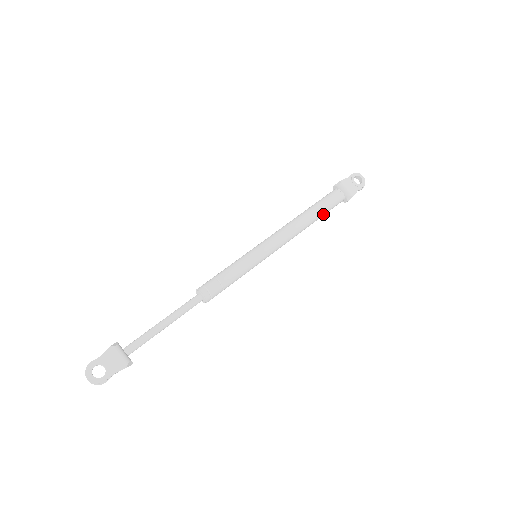
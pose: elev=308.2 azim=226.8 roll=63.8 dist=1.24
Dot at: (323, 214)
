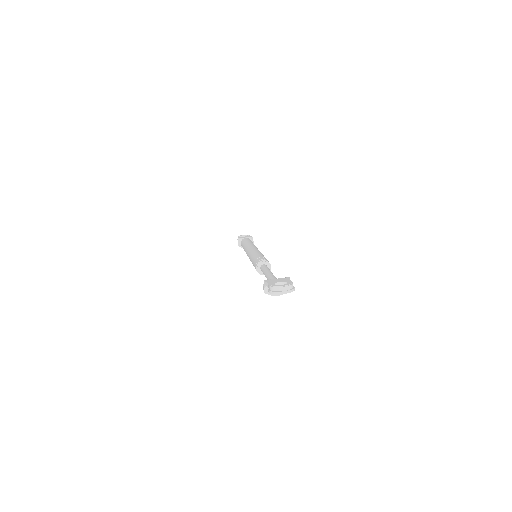
Dot at: occluded
